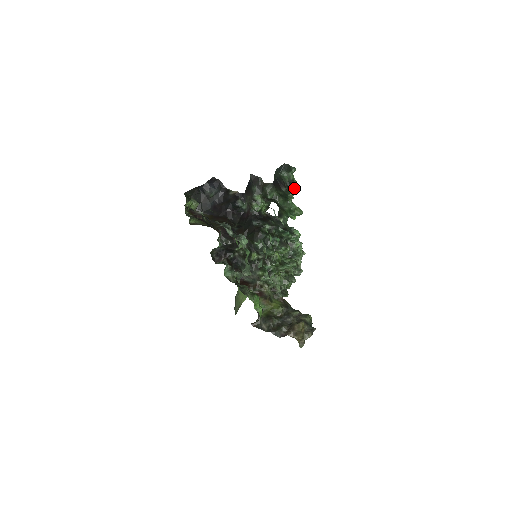
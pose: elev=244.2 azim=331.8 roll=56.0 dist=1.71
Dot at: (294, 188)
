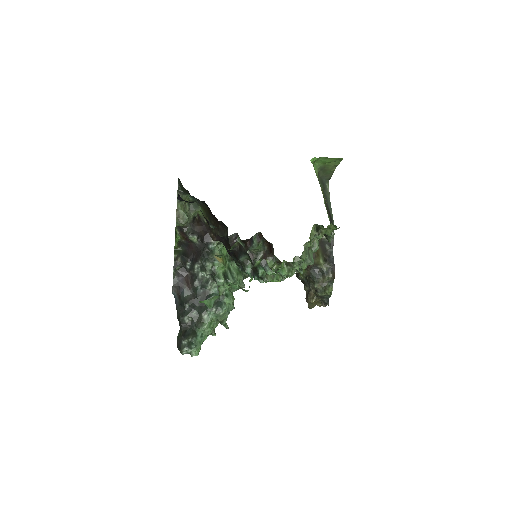
Dot at: (213, 301)
